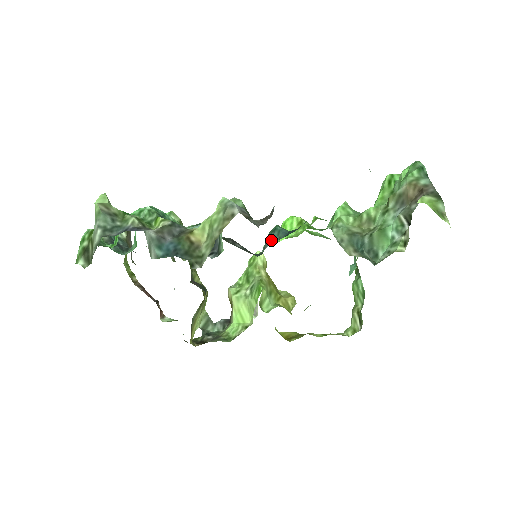
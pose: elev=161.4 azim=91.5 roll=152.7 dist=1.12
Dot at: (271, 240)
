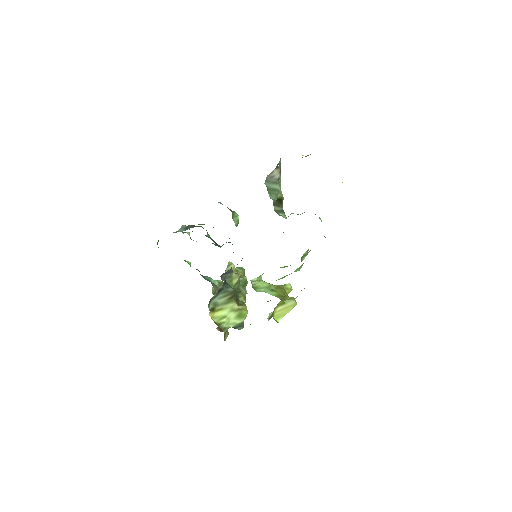
Dot at: occluded
